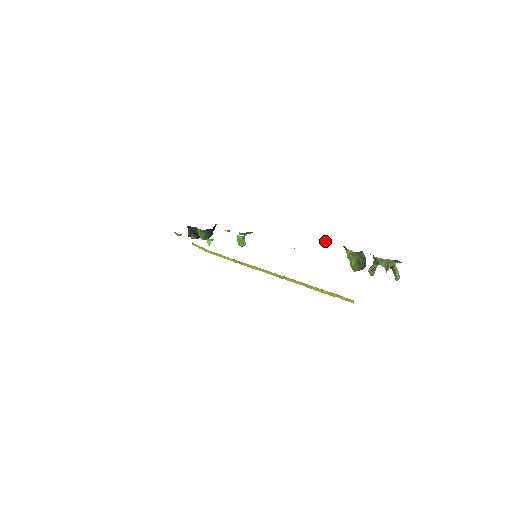
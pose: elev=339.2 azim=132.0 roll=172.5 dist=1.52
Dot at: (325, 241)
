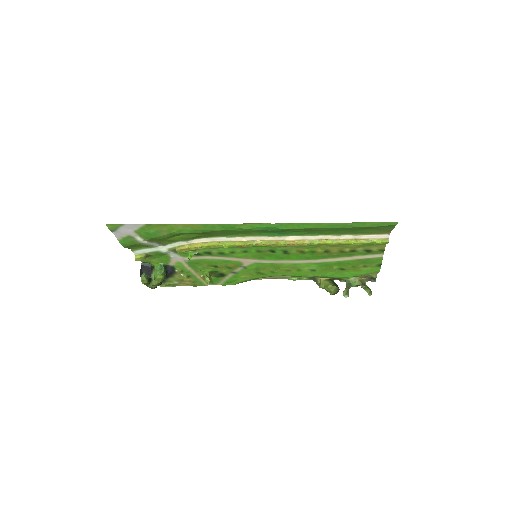
Dot at: (295, 279)
